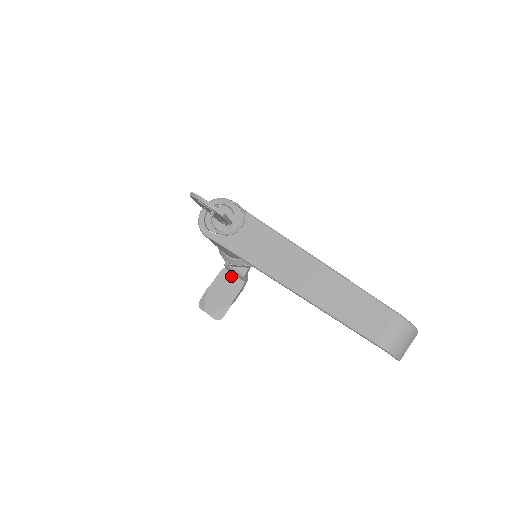
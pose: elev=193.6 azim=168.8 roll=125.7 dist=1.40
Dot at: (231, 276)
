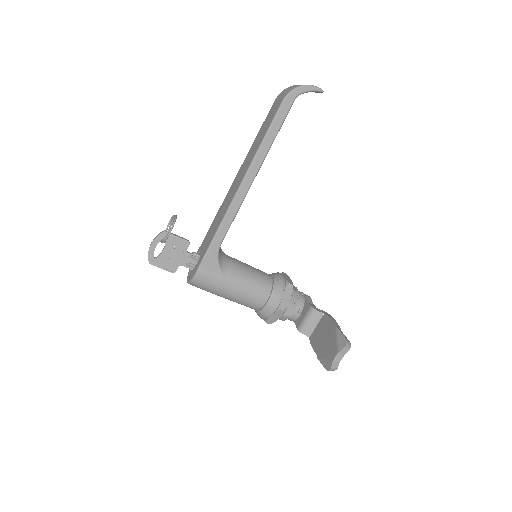
Dot at: (316, 329)
